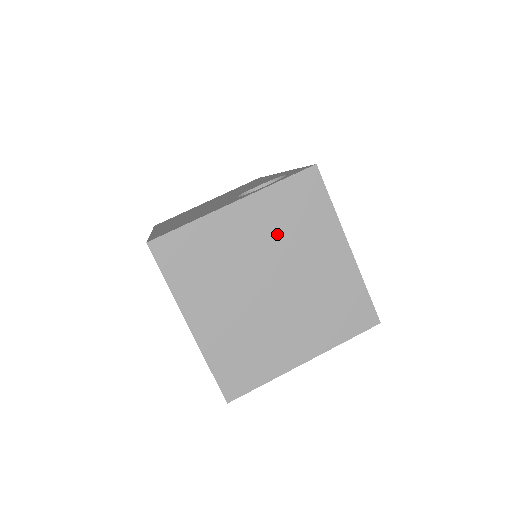
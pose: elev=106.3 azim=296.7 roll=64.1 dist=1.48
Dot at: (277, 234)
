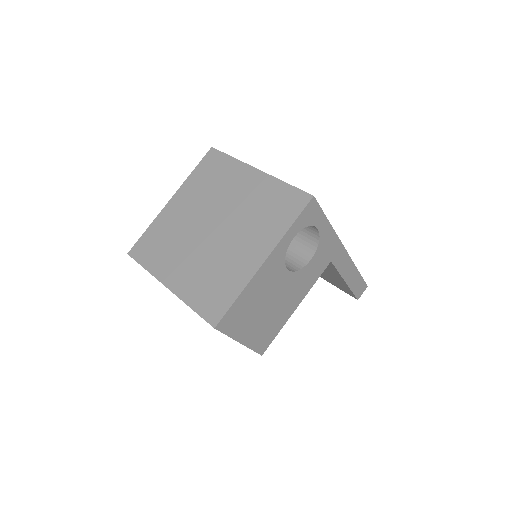
Dot at: (204, 197)
